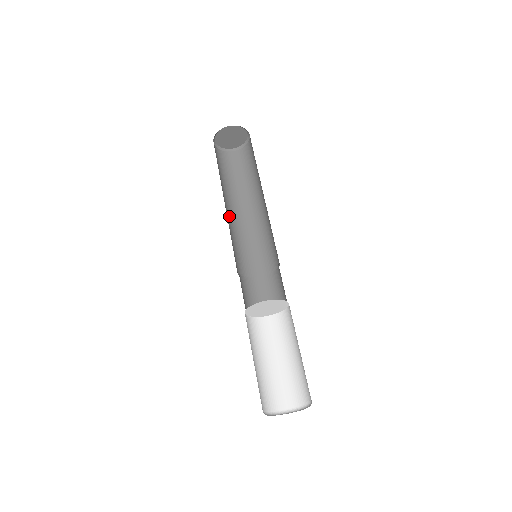
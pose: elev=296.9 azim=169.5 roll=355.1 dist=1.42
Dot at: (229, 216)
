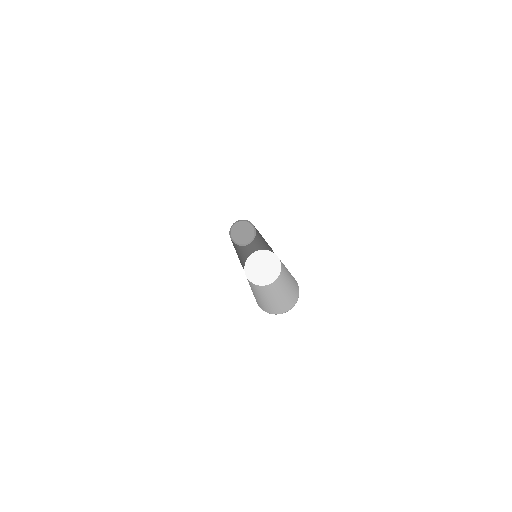
Dot at: (237, 254)
